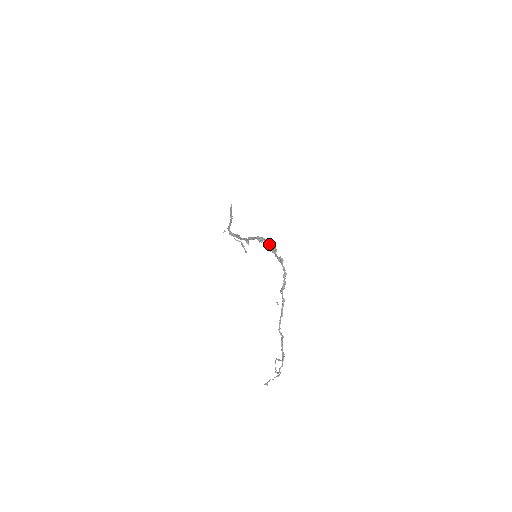
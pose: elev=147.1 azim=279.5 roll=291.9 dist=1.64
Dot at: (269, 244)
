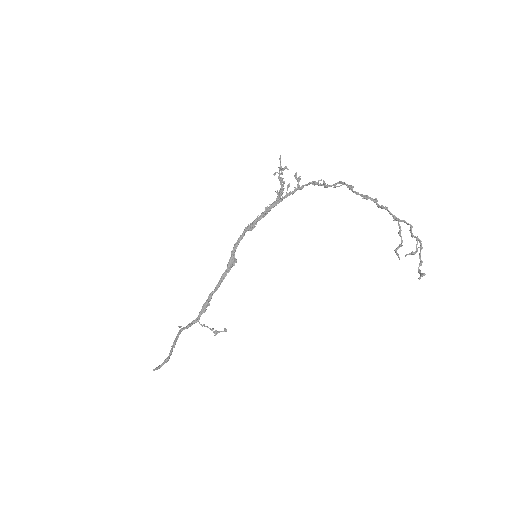
Dot at: (274, 173)
